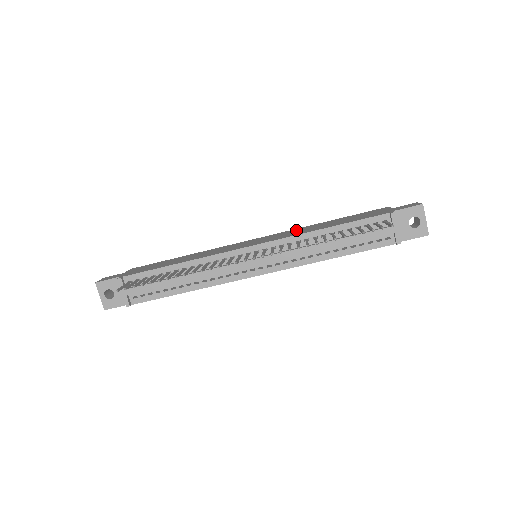
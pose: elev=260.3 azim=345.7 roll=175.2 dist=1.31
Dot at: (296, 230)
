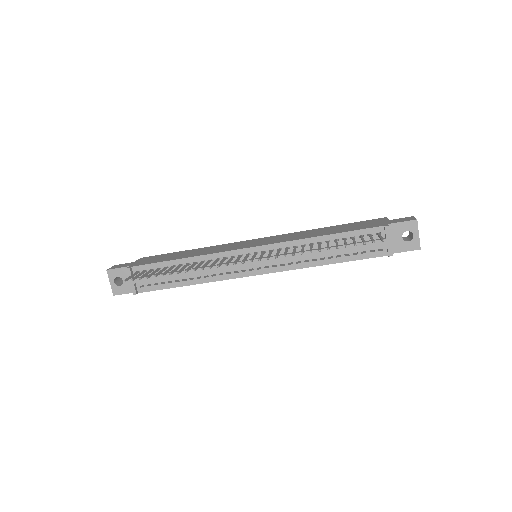
Dot at: (296, 234)
